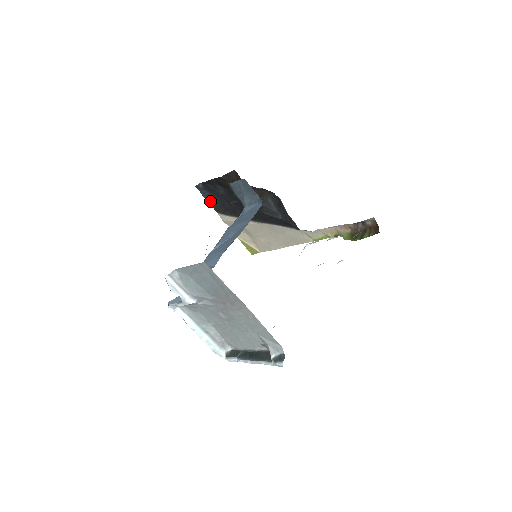
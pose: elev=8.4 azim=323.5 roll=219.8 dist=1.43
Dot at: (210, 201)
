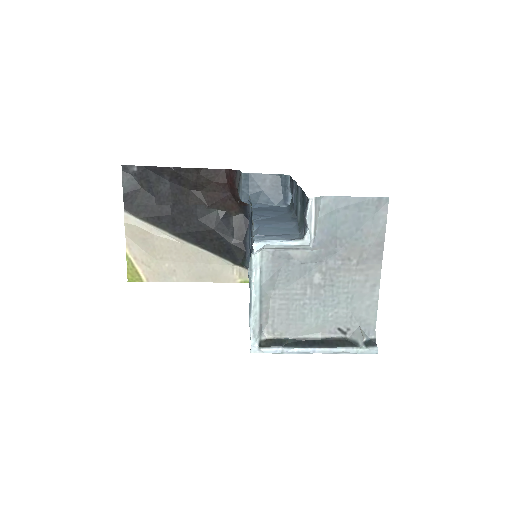
Dot at: (128, 192)
